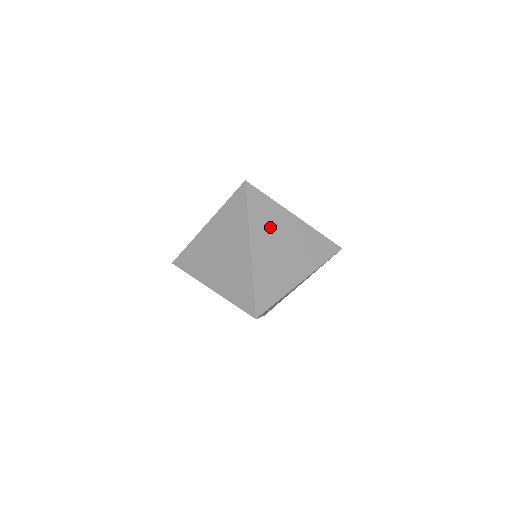
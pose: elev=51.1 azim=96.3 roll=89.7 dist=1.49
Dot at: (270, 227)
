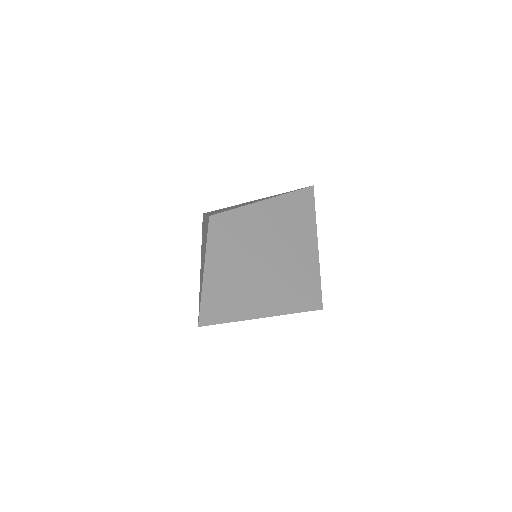
Dot at: occluded
